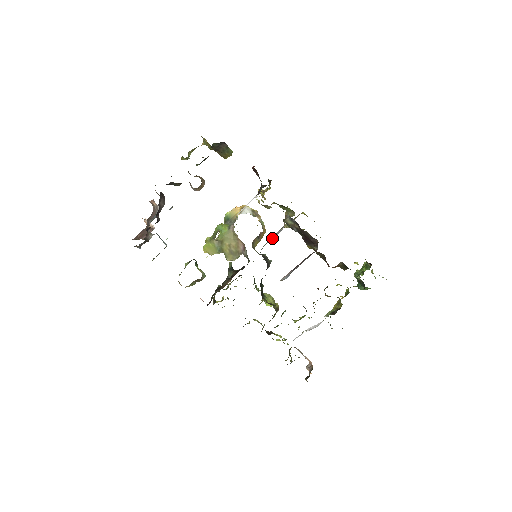
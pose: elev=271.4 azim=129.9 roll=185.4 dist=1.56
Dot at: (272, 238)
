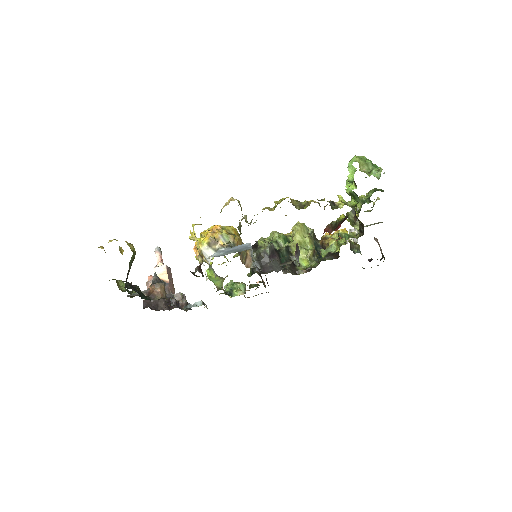
Dot at: (252, 253)
